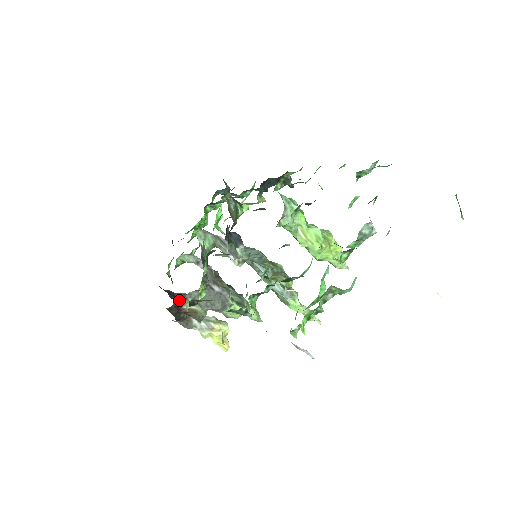
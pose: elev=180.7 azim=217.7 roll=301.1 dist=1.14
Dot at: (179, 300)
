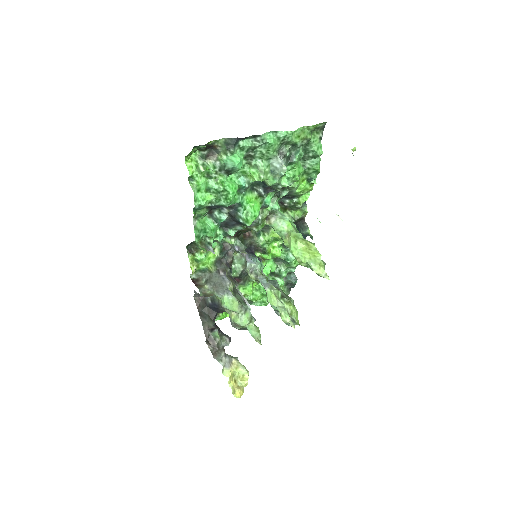
Dot at: (198, 278)
